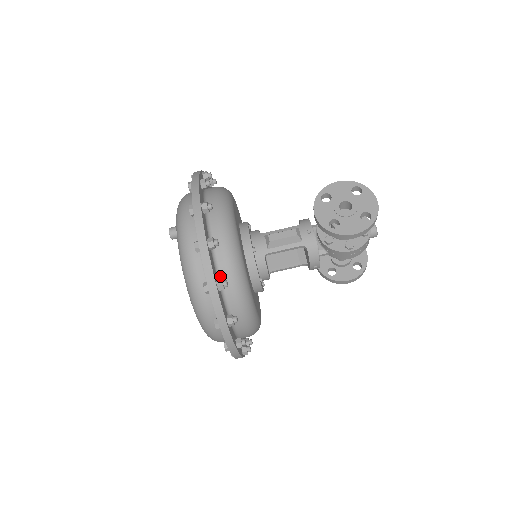
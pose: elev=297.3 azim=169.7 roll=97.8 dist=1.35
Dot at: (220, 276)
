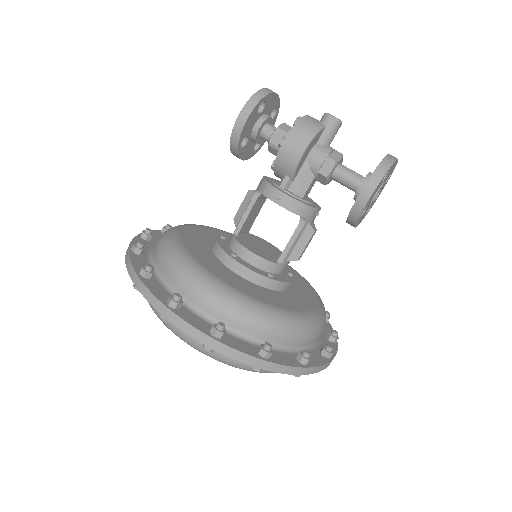
Dot at: (152, 252)
